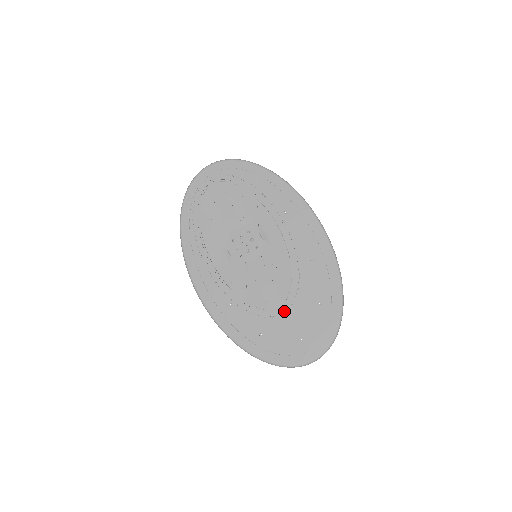
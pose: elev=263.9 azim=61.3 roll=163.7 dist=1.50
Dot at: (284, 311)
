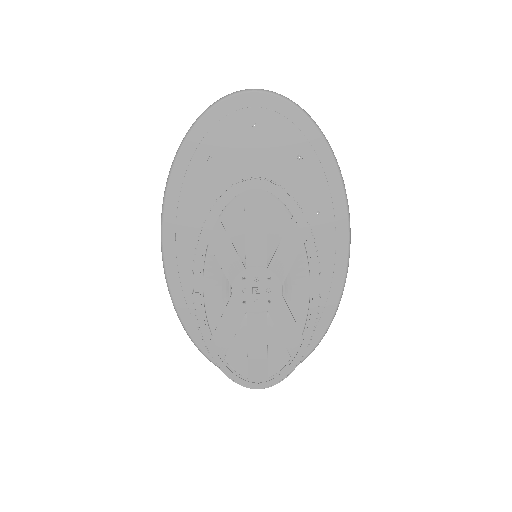
Dot at: (262, 387)
